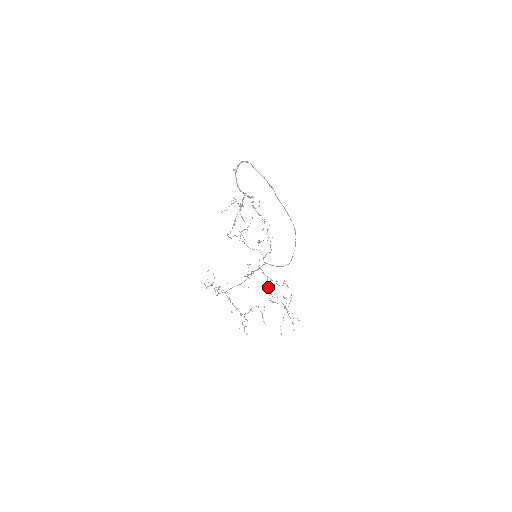
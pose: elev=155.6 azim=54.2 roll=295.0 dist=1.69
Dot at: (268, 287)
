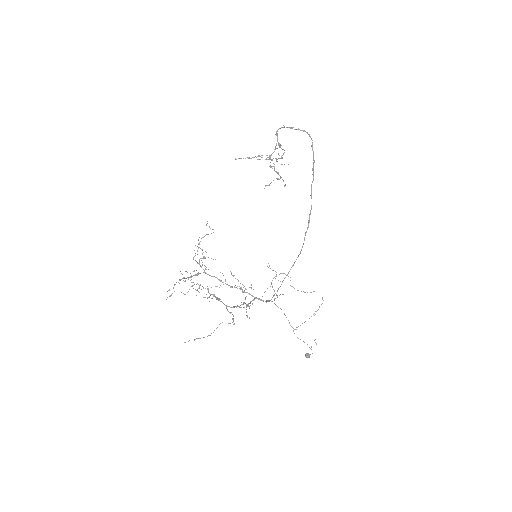
Dot at: (237, 305)
